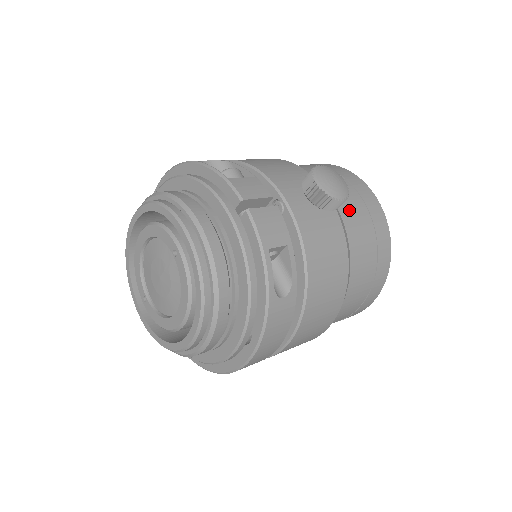
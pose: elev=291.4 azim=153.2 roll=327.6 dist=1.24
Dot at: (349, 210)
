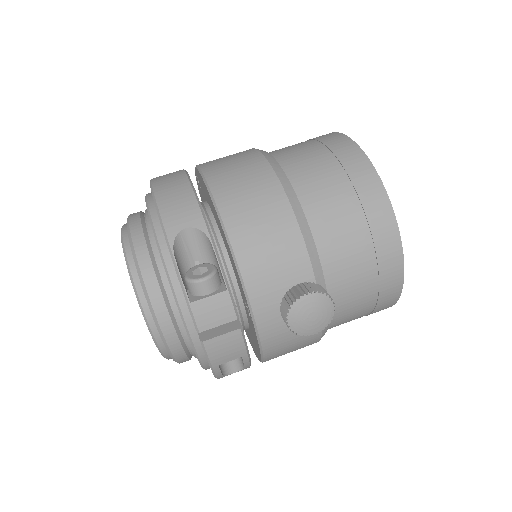
Dot at: (348, 292)
